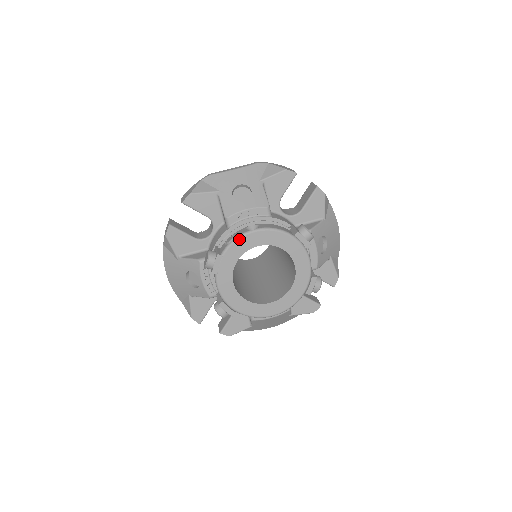
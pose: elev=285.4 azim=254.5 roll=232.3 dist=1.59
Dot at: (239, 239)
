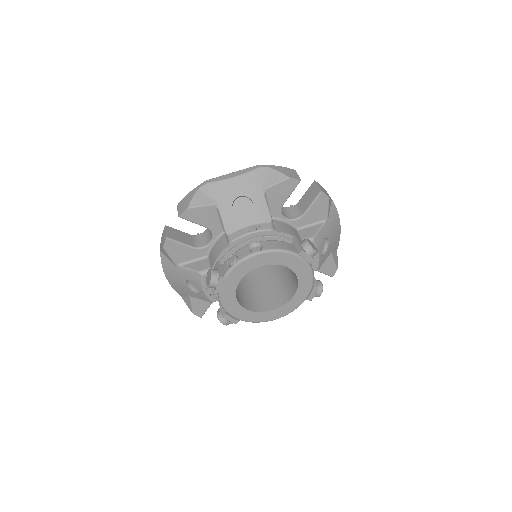
Dot at: (242, 262)
